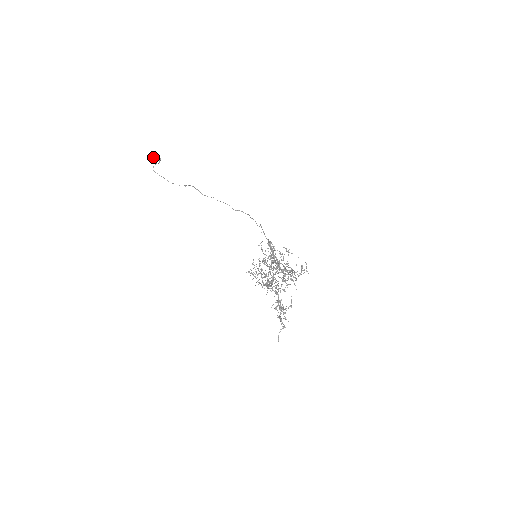
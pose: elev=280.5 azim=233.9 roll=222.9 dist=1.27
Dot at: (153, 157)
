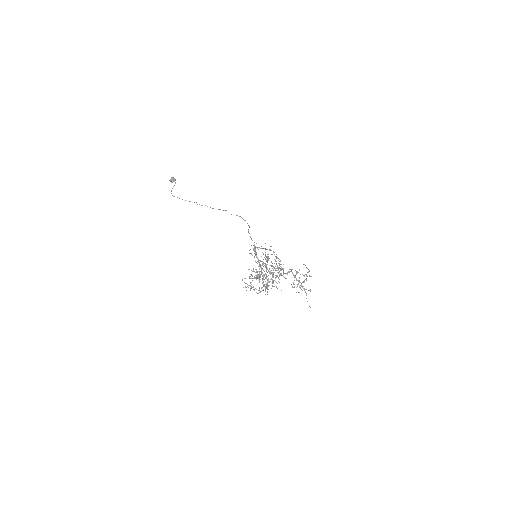
Dot at: occluded
